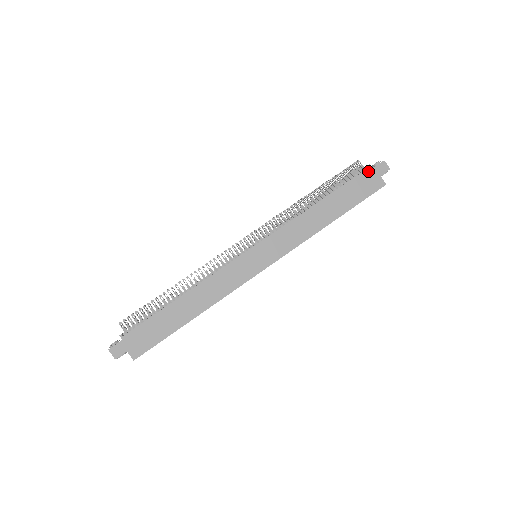
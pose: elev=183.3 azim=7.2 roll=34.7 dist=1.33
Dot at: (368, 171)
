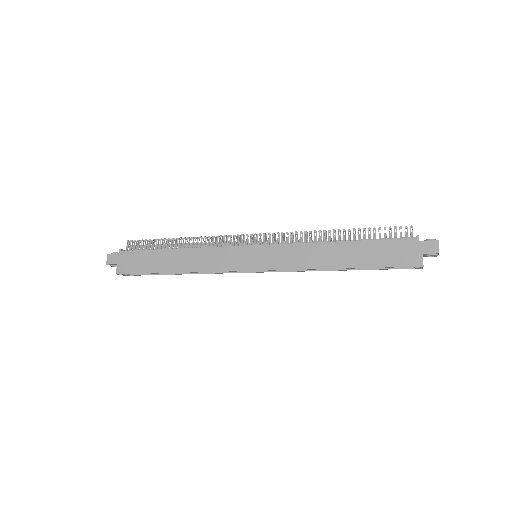
Dot at: (412, 241)
